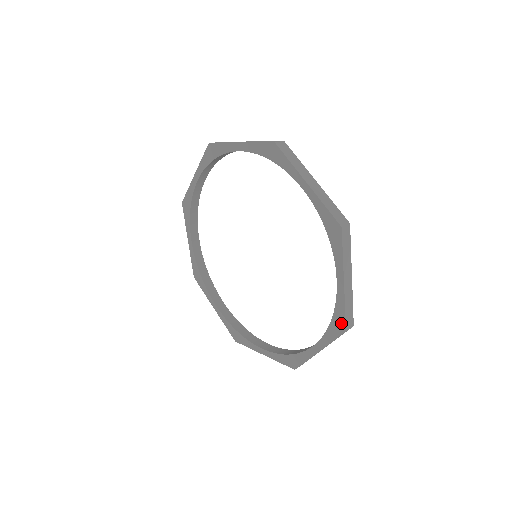
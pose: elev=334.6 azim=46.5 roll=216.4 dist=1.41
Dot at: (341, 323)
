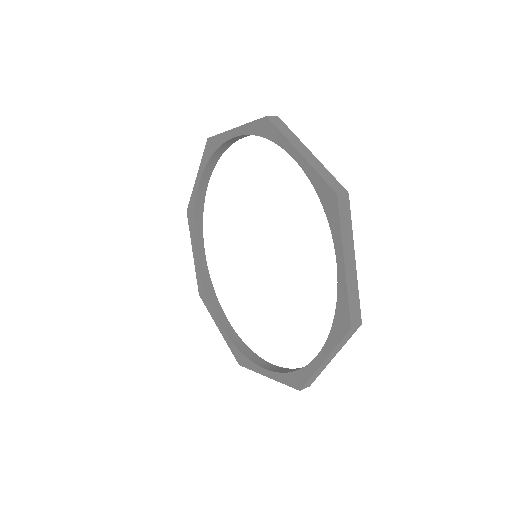
Dot at: (300, 382)
